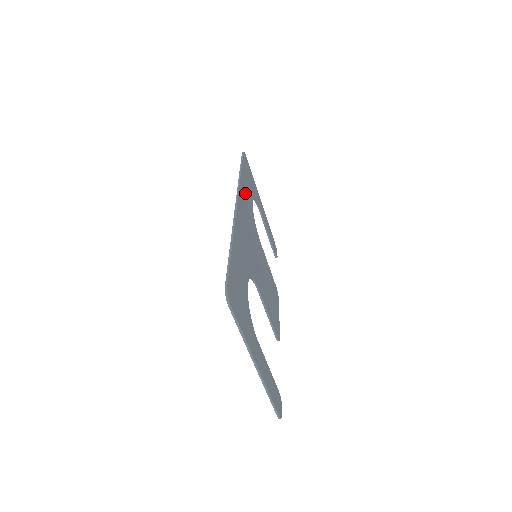
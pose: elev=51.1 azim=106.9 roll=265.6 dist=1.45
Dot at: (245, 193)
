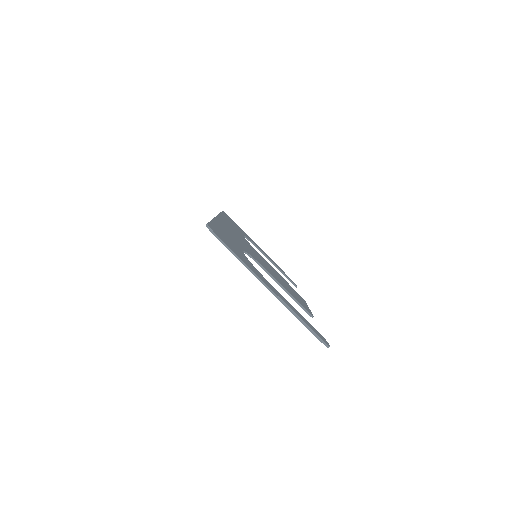
Dot at: (229, 223)
